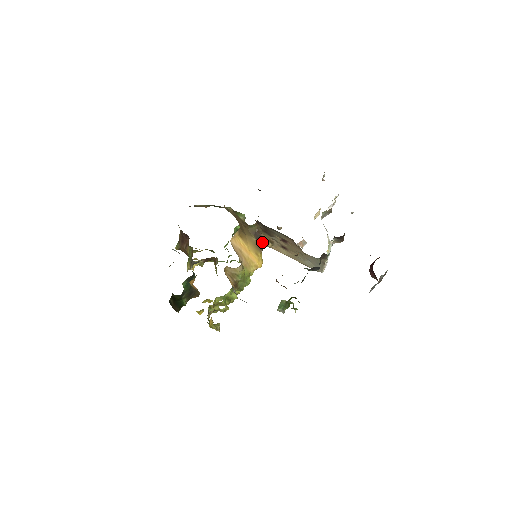
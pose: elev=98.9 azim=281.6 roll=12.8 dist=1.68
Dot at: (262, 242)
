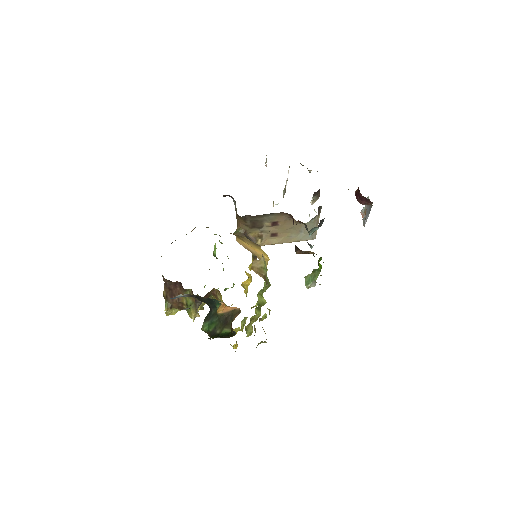
Dot at: occluded
